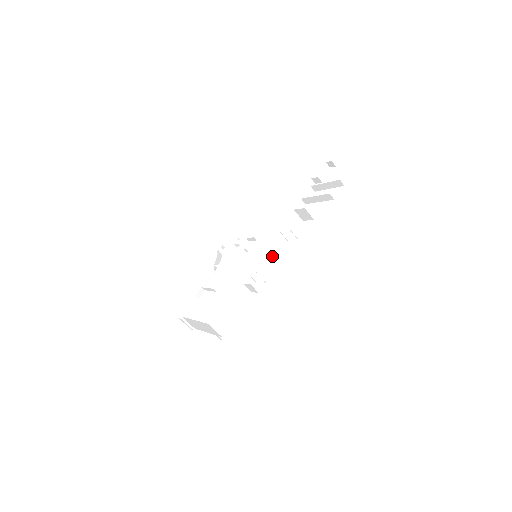
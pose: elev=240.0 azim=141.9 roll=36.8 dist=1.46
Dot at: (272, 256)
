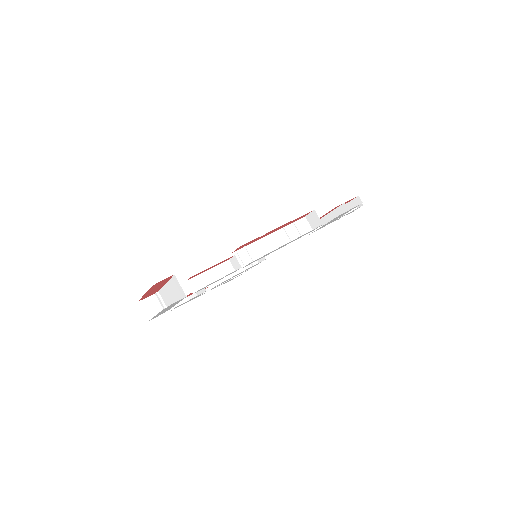
Dot at: (270, 250)
